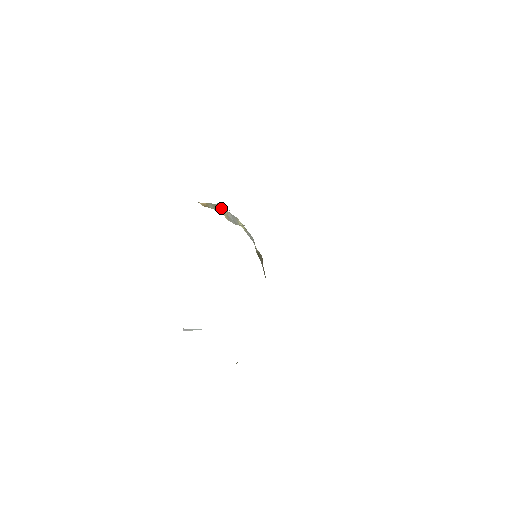
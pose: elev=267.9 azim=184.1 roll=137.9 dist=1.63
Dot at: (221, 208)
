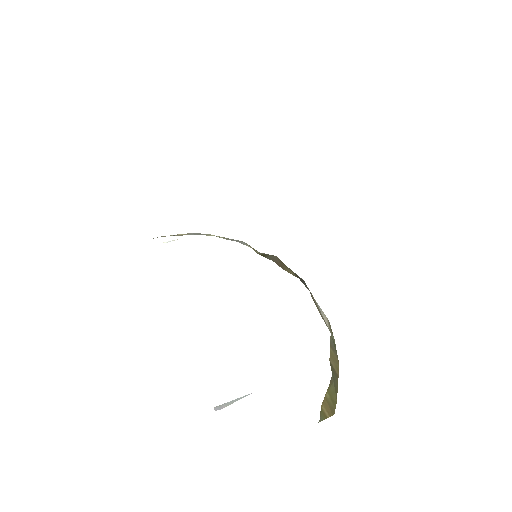
Dot at: occluded
